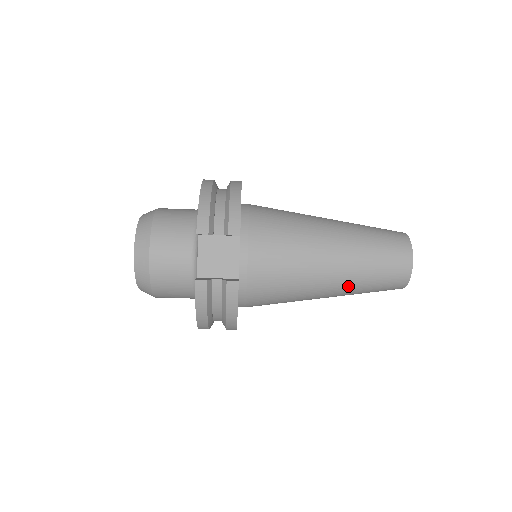
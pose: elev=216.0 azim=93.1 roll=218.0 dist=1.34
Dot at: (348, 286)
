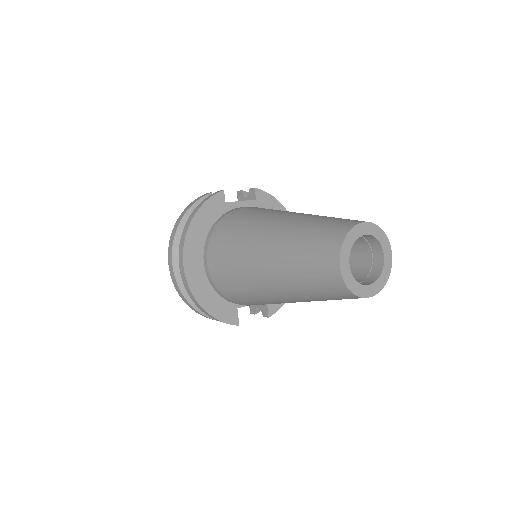
Dot at: occluded
